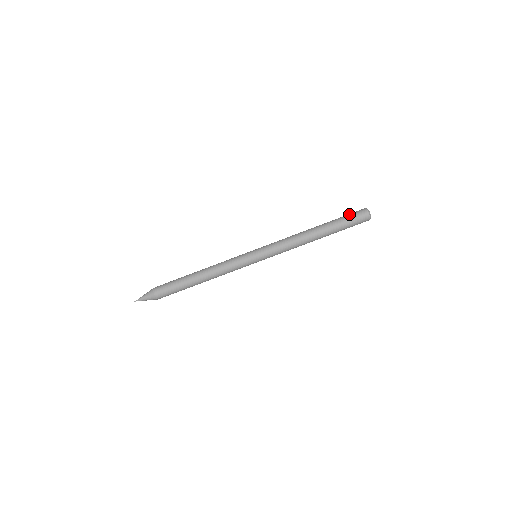
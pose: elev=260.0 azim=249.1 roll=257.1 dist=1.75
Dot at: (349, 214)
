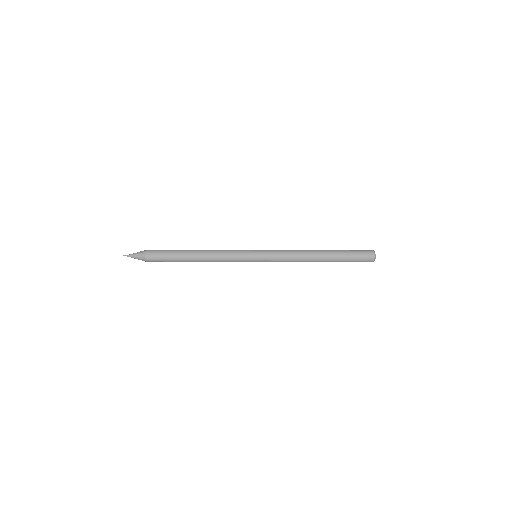
Dot at: (357, 259)
